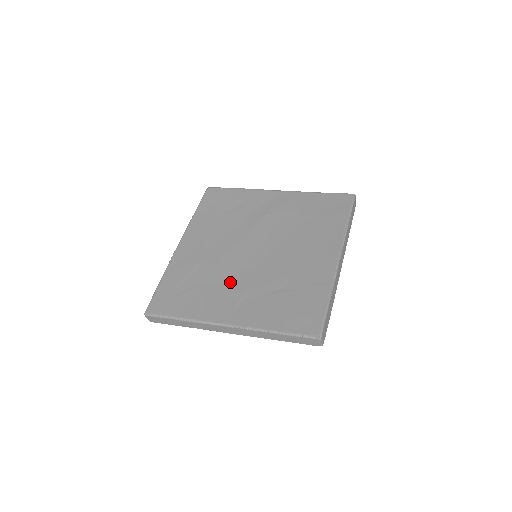
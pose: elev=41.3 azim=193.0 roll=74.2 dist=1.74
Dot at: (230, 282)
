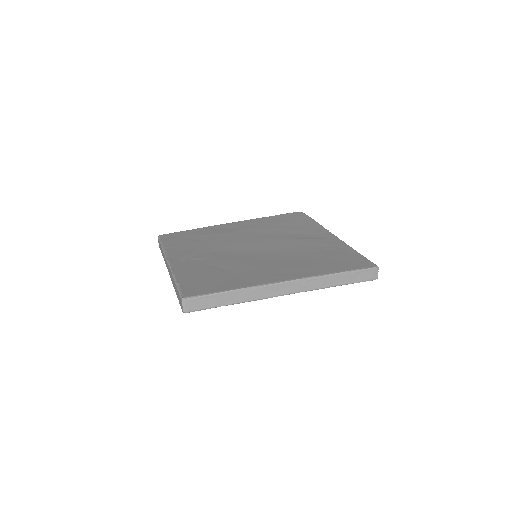
Dot at: (213, 250)
